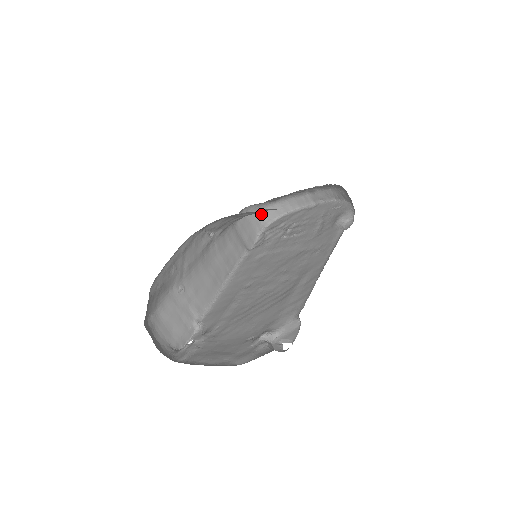
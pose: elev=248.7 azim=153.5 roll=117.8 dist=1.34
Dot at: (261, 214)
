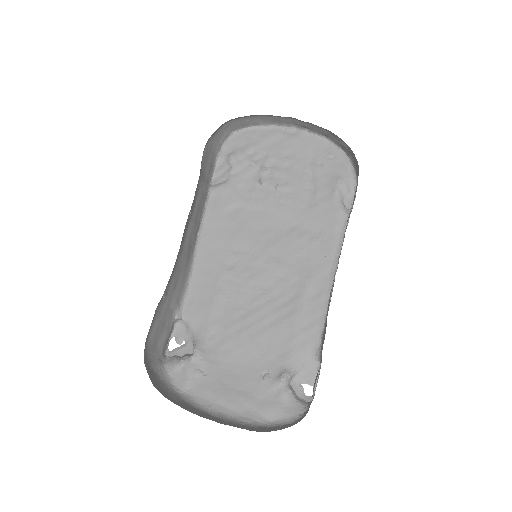
Dot at: (223, 128)
